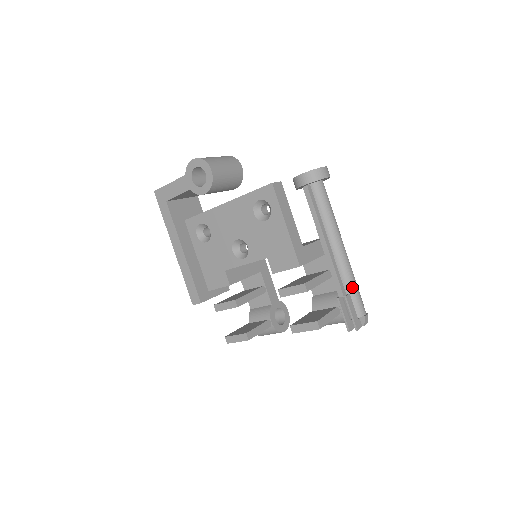
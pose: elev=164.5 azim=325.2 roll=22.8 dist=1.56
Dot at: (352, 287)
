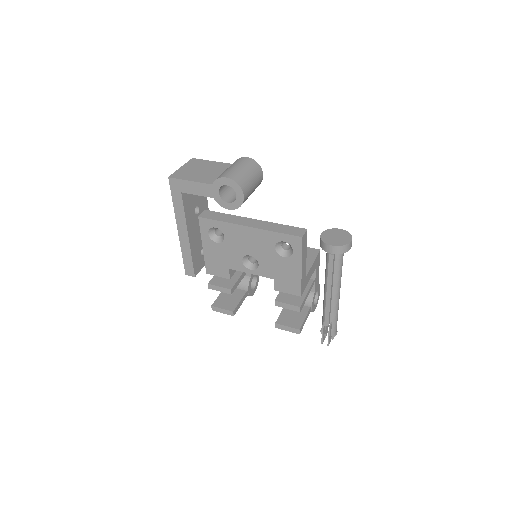
Dot at: (335, 318)
